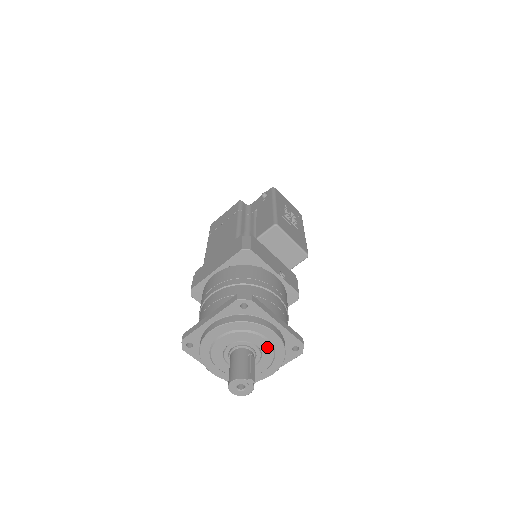
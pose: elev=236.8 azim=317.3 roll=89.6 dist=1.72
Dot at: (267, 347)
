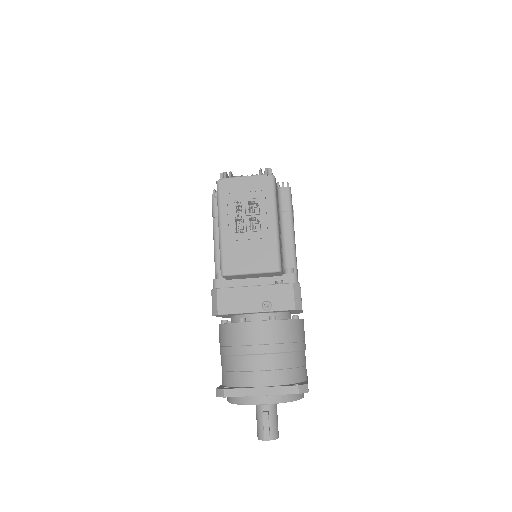
Dot at: occluded
